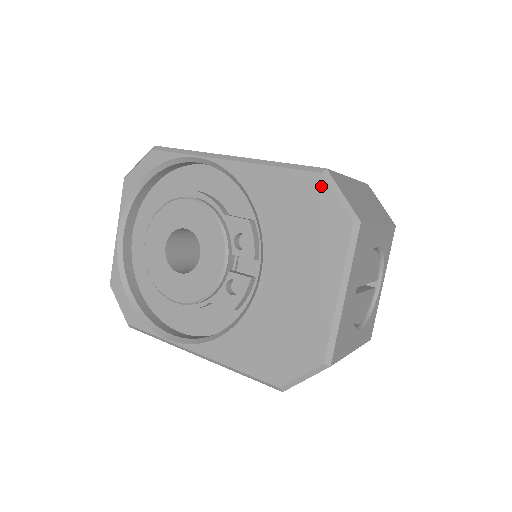
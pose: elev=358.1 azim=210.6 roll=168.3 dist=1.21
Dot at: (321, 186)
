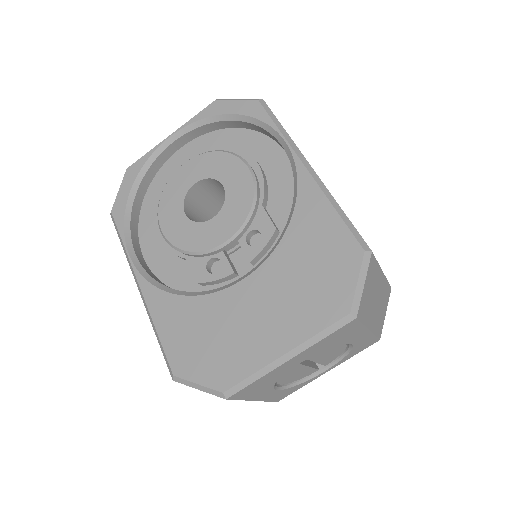
Dot at: (354, 261)
